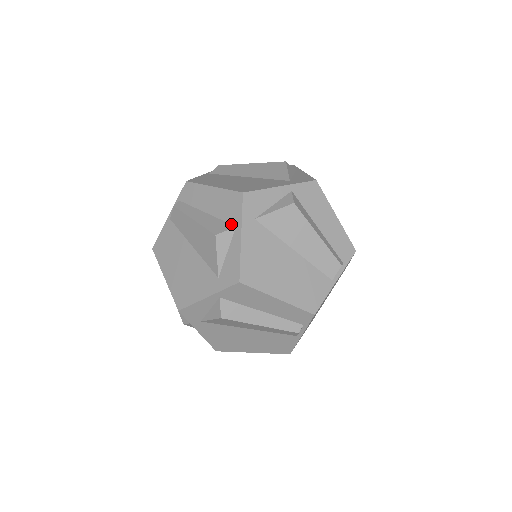
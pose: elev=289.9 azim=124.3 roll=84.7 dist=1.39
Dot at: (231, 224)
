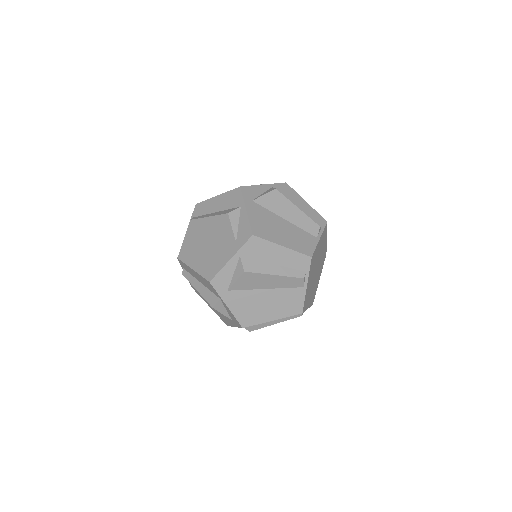
Dot at: (237, 207)
